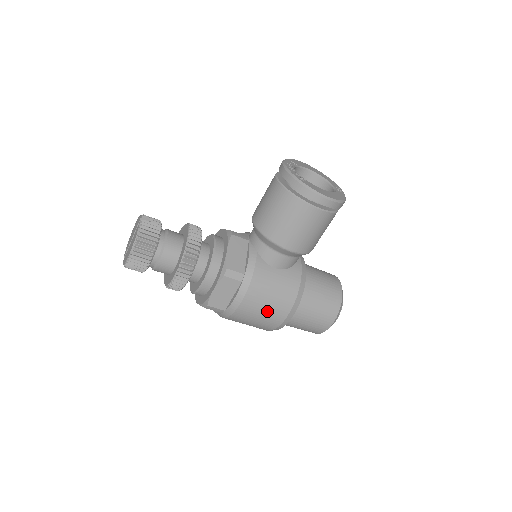
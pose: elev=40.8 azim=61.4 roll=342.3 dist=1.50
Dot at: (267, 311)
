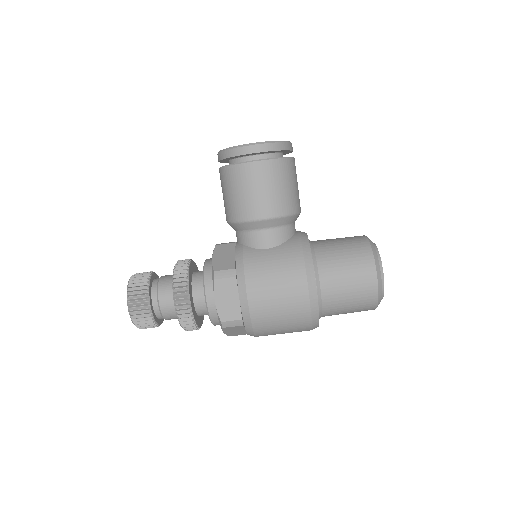
Dot at: (282, 295)
